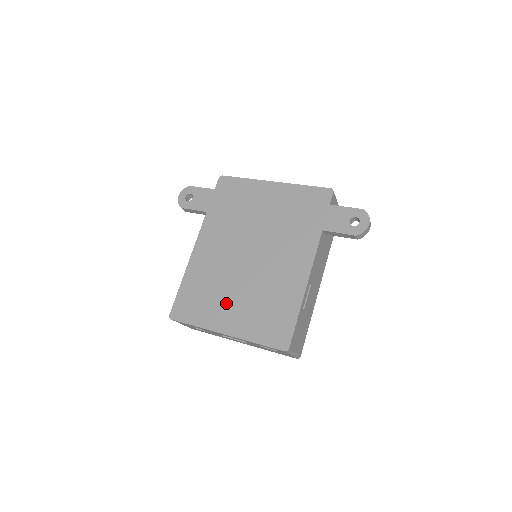
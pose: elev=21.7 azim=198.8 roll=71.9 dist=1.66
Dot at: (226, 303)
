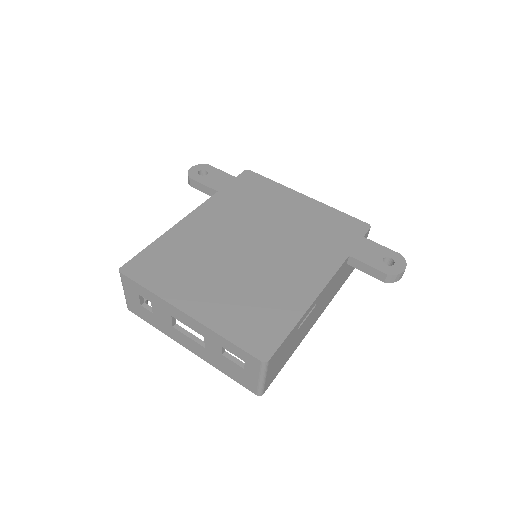
Dot at: (203, 281)
